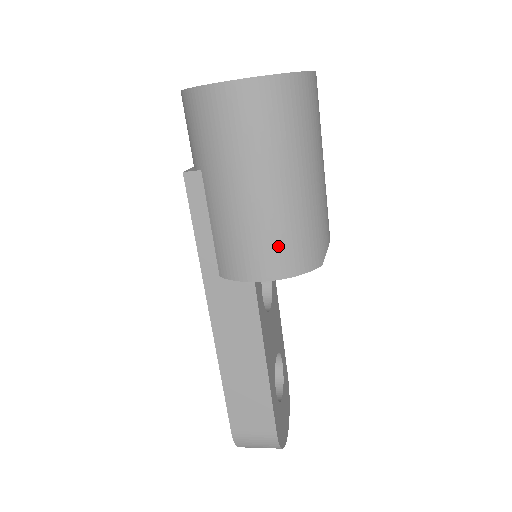
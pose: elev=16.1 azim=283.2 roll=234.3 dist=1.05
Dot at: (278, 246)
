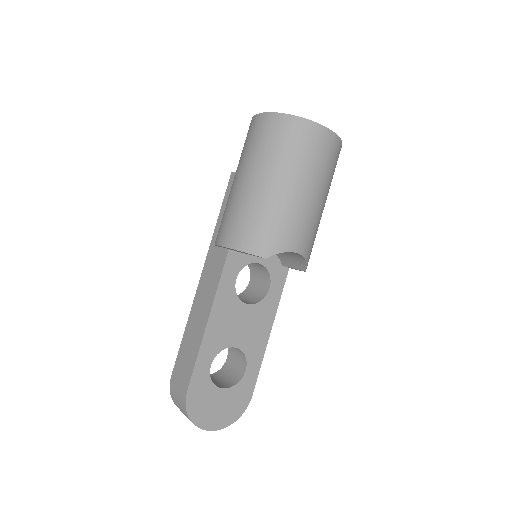
Dot at: (238, 223)
